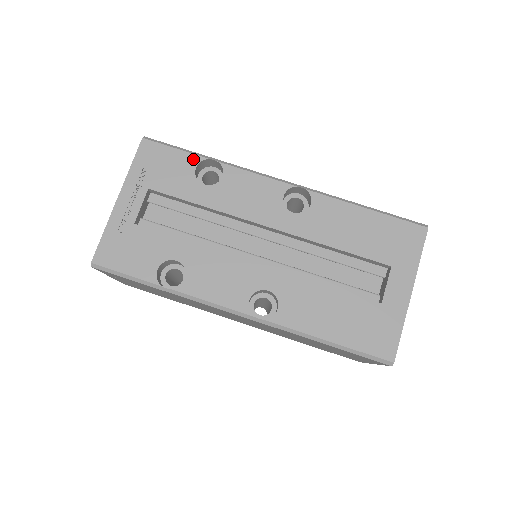
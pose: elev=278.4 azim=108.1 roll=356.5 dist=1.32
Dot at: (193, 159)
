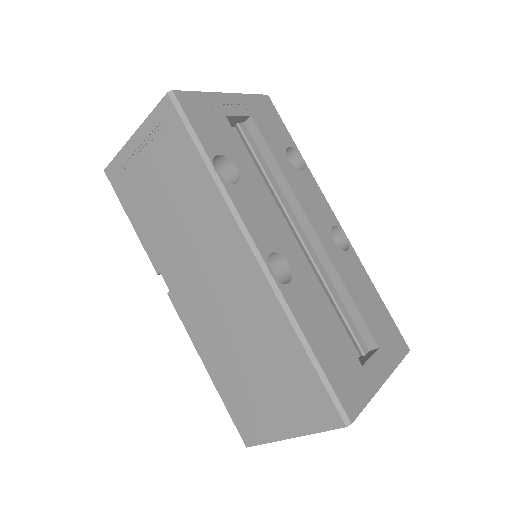
Dot at: (291, 141)
